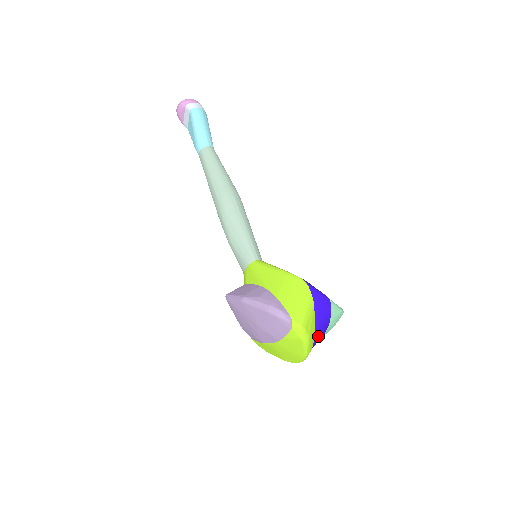
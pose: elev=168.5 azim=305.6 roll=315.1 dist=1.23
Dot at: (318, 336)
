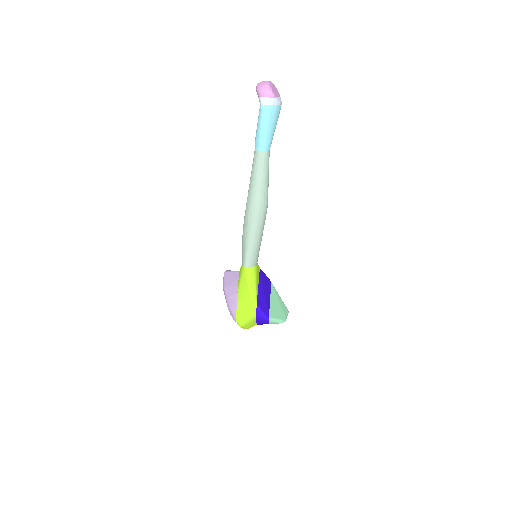
Dot at: (260, 324)
